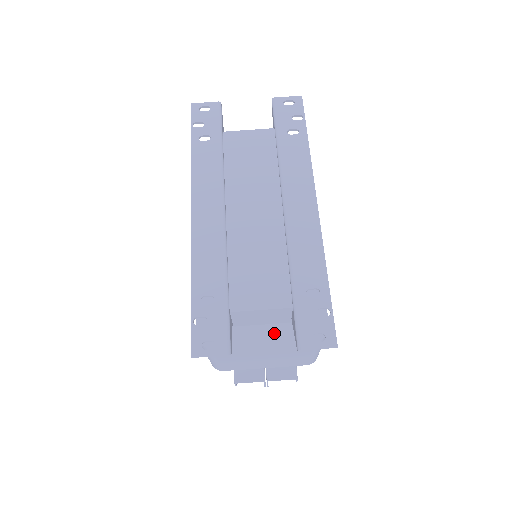
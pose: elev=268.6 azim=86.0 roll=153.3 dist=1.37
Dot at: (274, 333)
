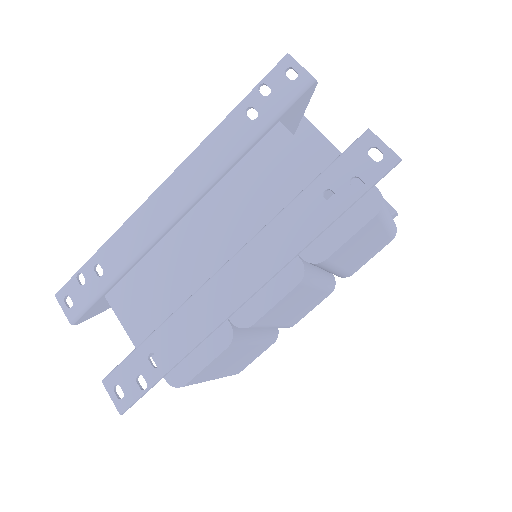
Dot at: occluded
